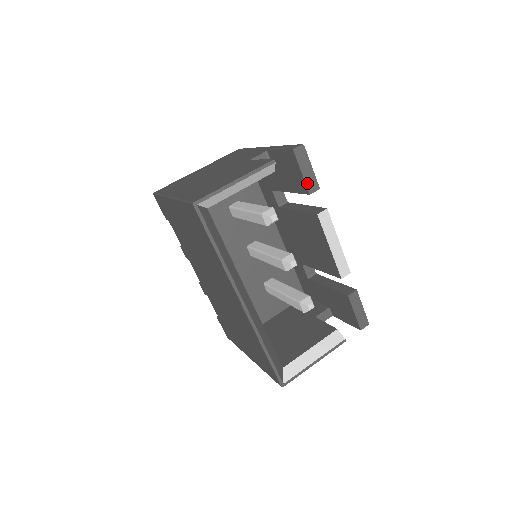
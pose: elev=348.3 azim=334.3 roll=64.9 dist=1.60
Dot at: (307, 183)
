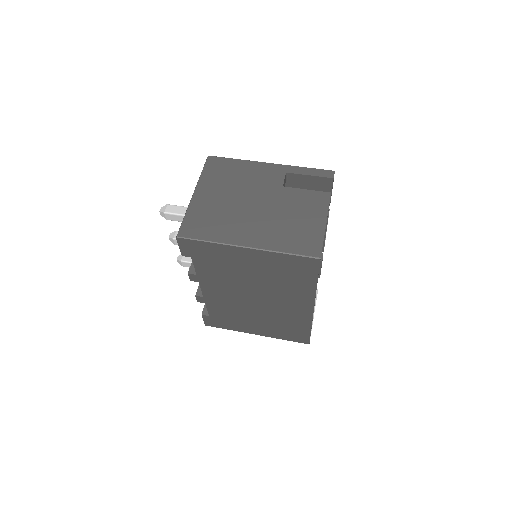
Dot at: occluded
